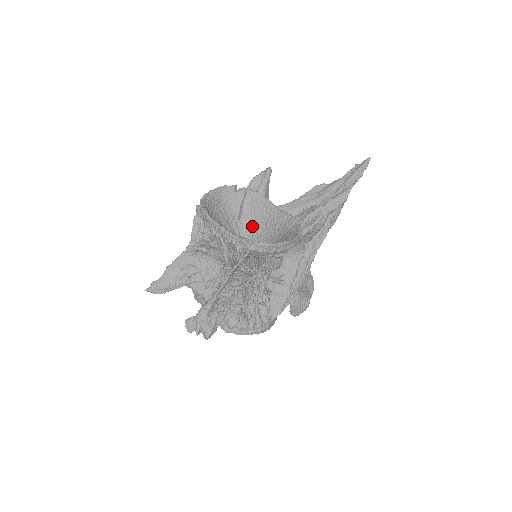
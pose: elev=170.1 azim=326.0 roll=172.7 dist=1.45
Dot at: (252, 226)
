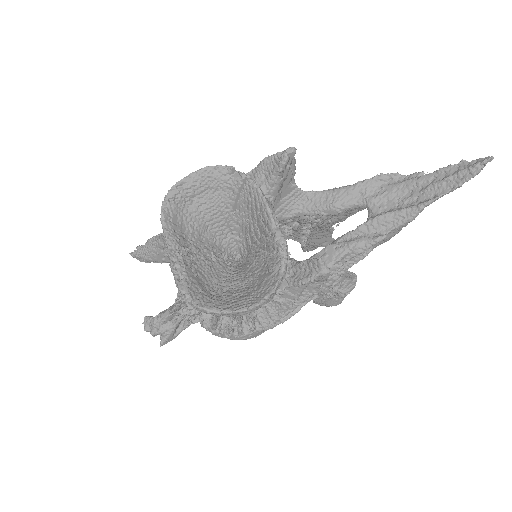
Dot at: (248, 227)
